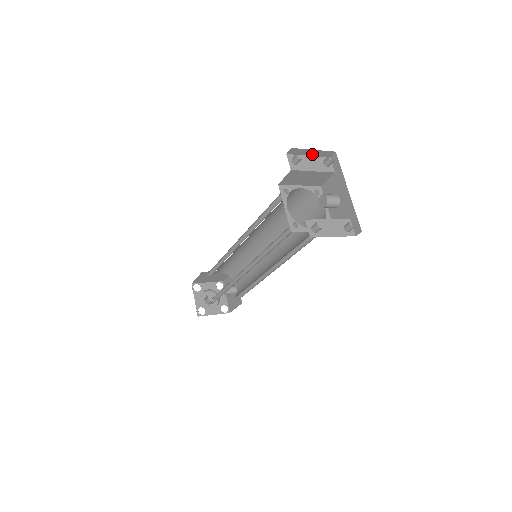
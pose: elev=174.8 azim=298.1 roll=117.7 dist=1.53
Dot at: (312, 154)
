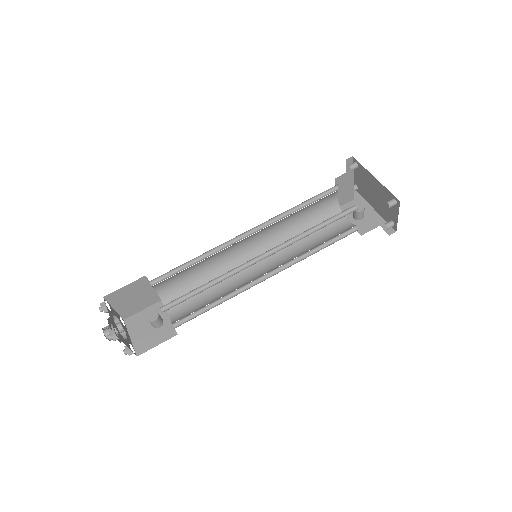
Dot at: occluded
